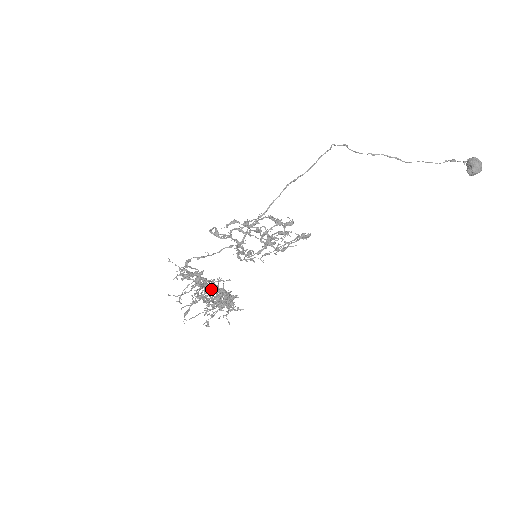
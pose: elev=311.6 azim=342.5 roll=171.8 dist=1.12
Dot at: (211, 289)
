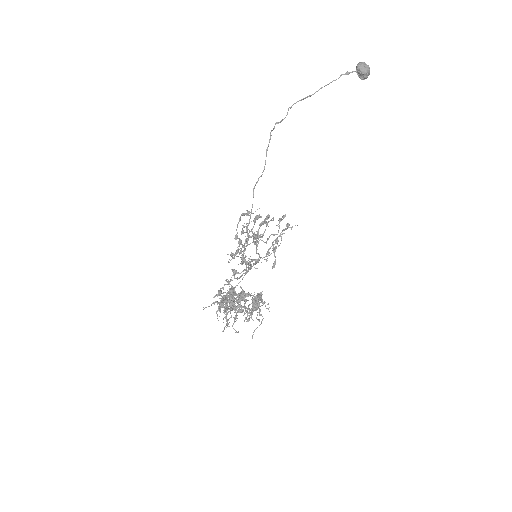
Dot at: (232, 295)
